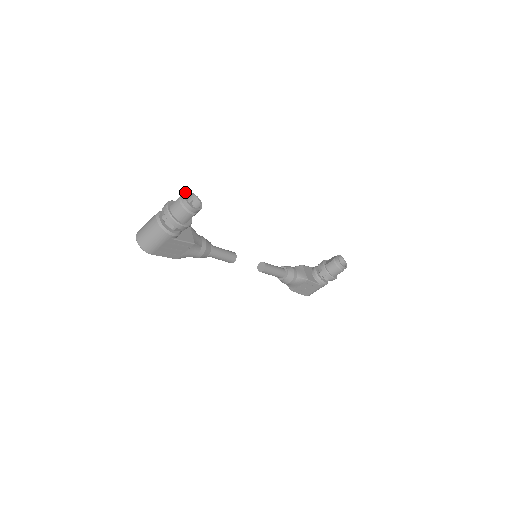
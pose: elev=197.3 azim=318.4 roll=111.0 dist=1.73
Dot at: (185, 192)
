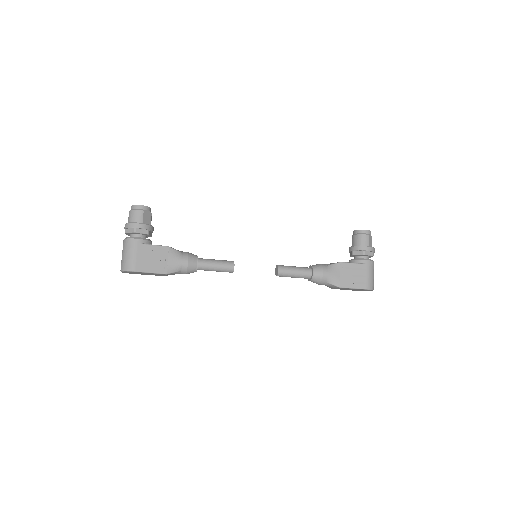
Dot at: occluded
